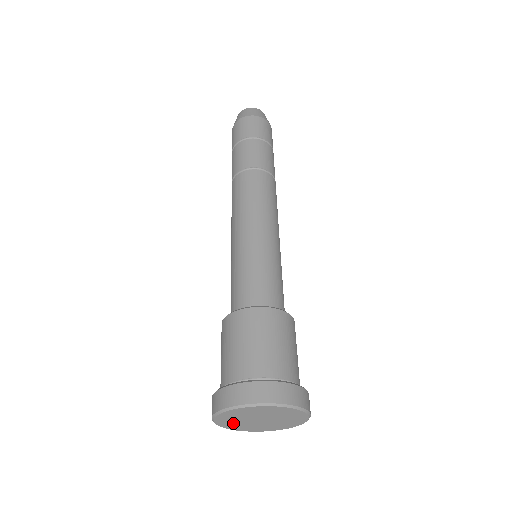
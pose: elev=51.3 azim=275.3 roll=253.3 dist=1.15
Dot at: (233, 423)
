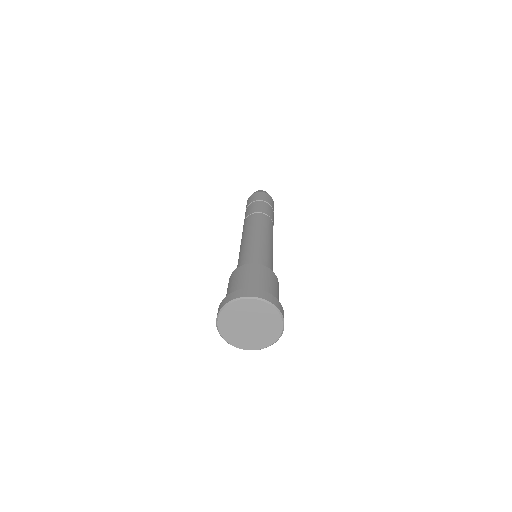
Dot at: (239, 338)
